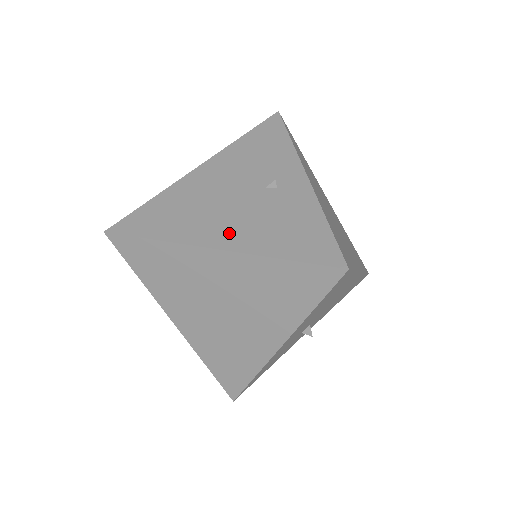
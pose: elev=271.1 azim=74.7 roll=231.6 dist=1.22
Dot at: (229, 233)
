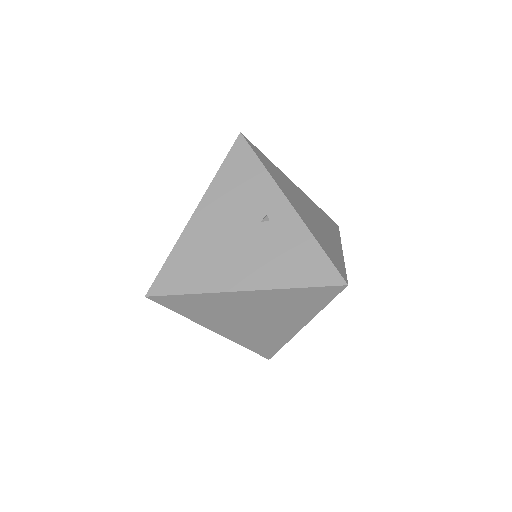
Dot at: (248, 274)
